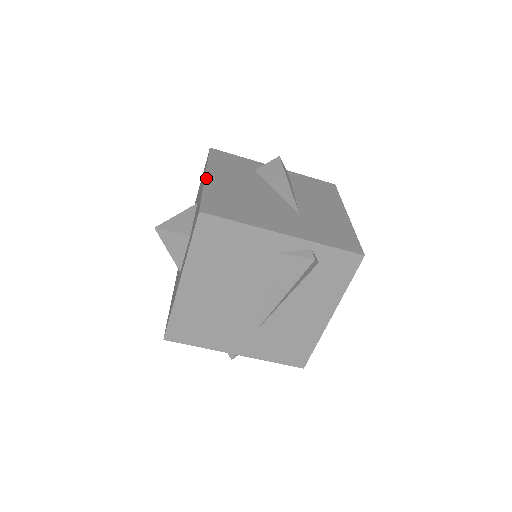
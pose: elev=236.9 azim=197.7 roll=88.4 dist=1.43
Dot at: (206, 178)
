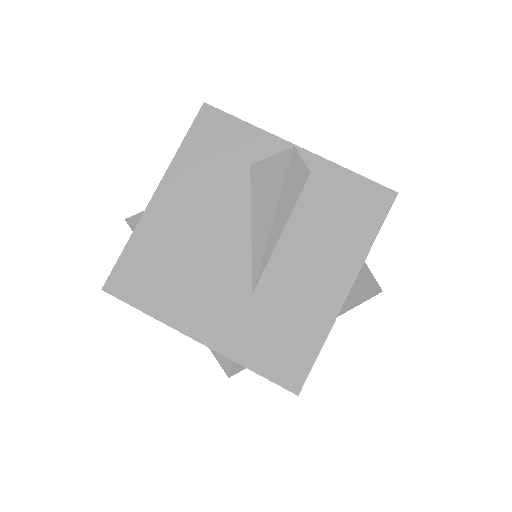
Dot at: (150, 203)
